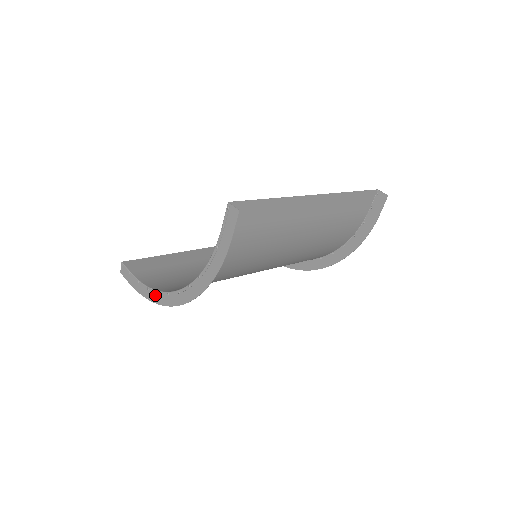
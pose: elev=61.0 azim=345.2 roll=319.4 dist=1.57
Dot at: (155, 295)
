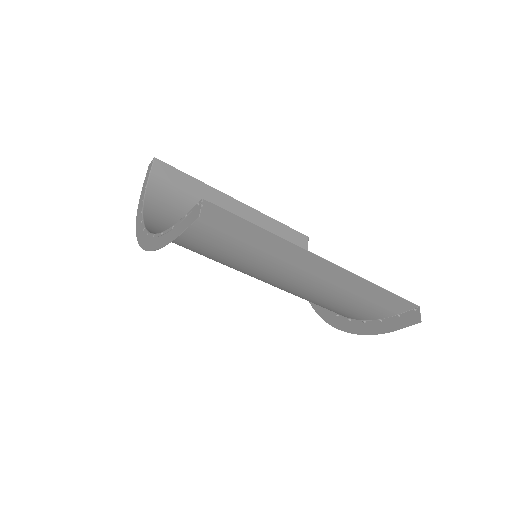
Dot at: (140, 211)
